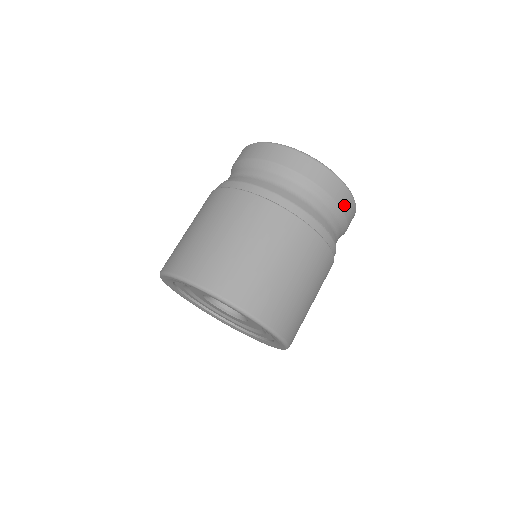
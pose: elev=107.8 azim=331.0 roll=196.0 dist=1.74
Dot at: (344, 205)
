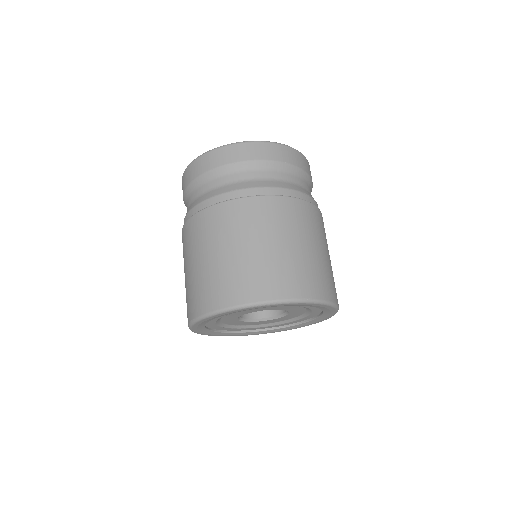
Dot at: (240, 157)
